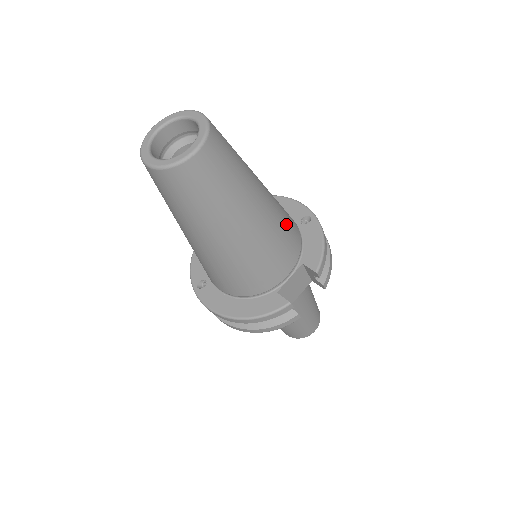
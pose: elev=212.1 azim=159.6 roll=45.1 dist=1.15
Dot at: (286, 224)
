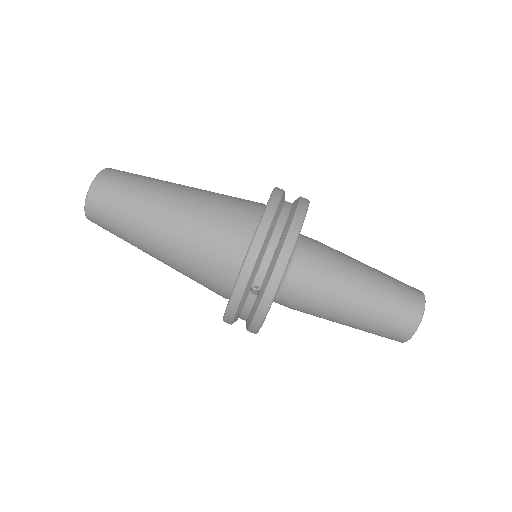
Dot at: occluded
